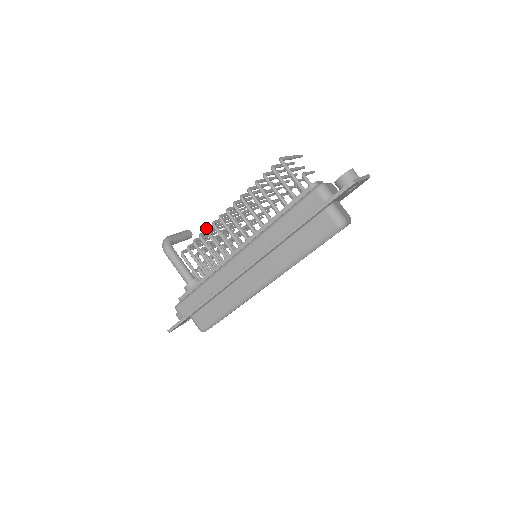
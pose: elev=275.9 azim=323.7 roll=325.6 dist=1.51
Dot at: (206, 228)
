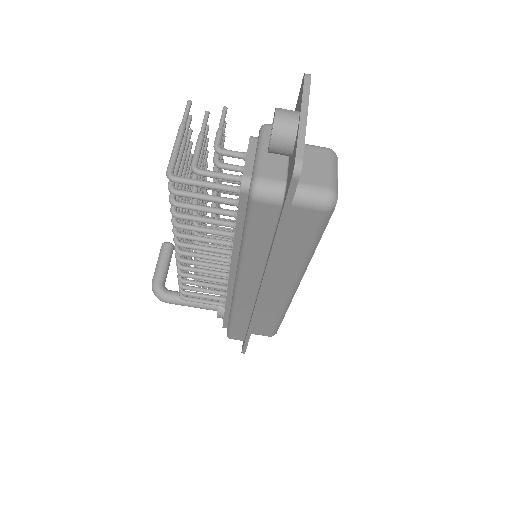
Dot at: (177, 272)
